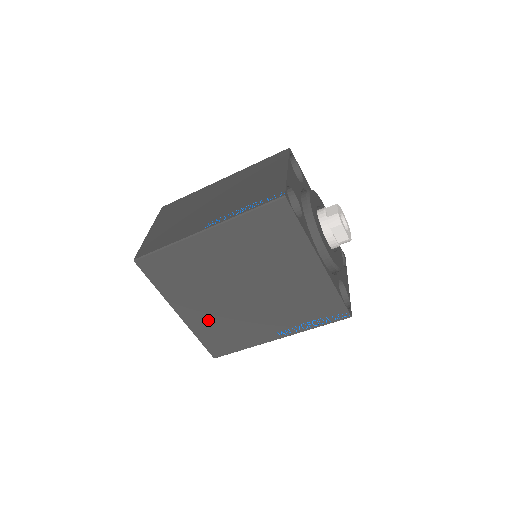
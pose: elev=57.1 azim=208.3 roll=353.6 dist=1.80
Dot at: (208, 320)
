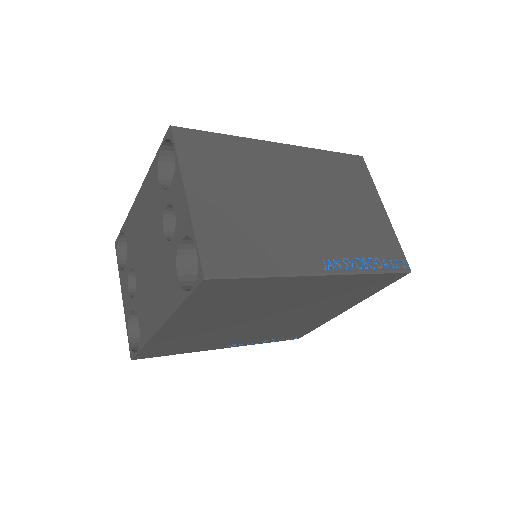
Dot at: (186, 334)
